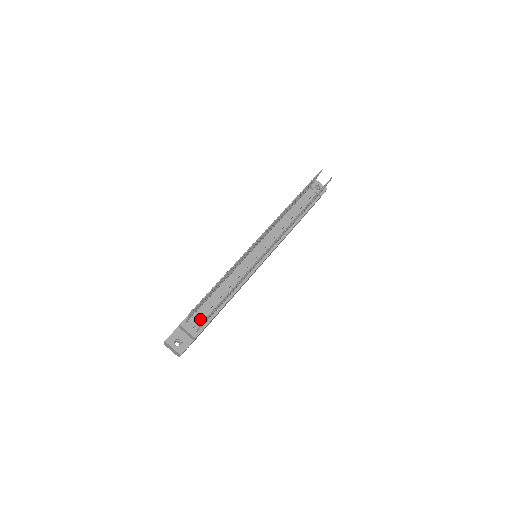
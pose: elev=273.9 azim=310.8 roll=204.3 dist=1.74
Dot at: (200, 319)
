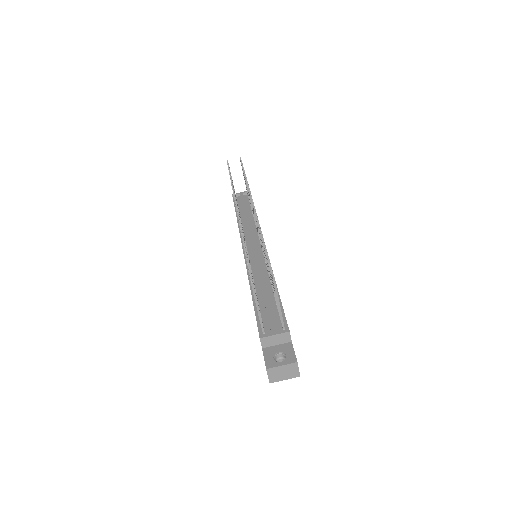
Dot at: (272, 317)
